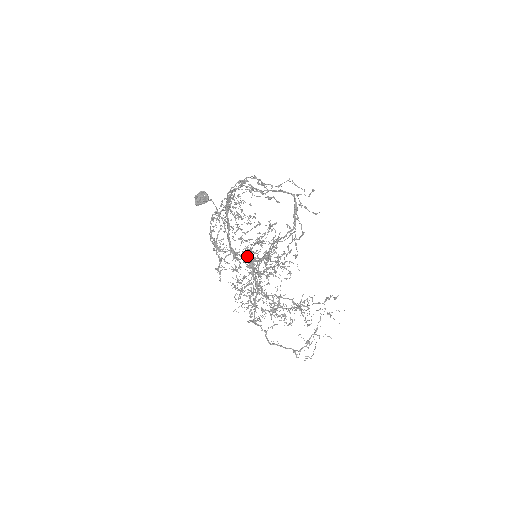
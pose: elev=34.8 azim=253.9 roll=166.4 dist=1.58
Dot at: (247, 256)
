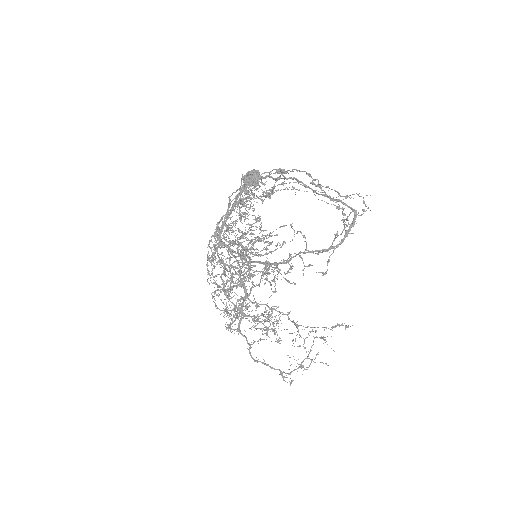
Dot at: occluded
